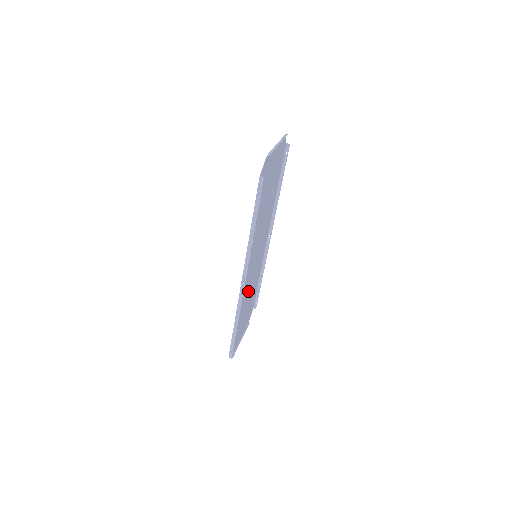
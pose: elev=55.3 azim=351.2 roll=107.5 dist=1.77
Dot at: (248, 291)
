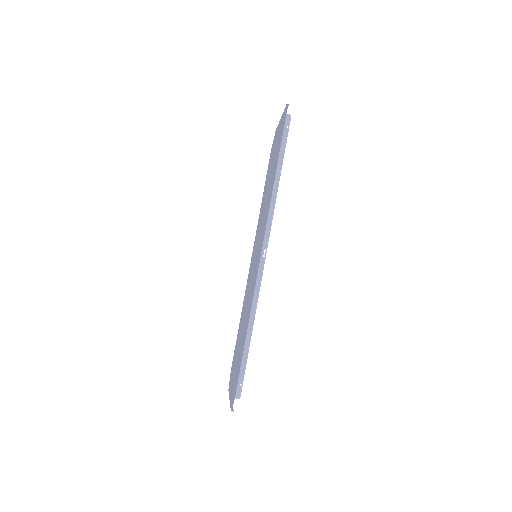
Dot at: (246, 308)
